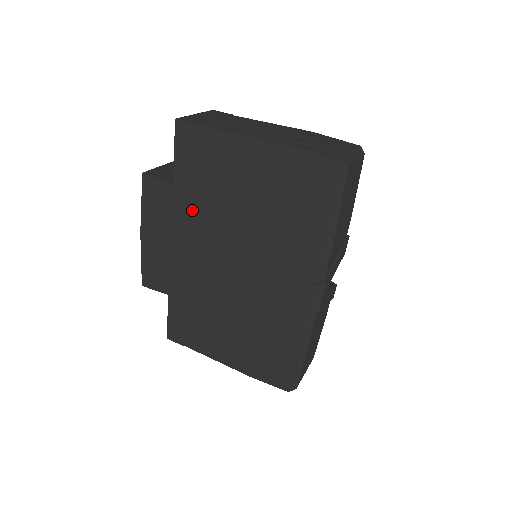
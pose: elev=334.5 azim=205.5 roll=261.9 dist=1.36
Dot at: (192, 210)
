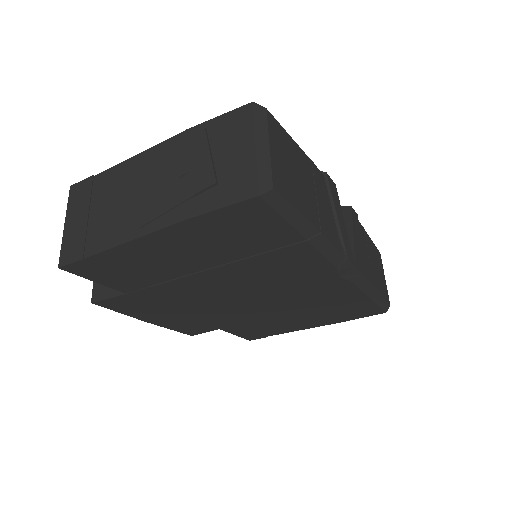
Dot at: (166, 295)
